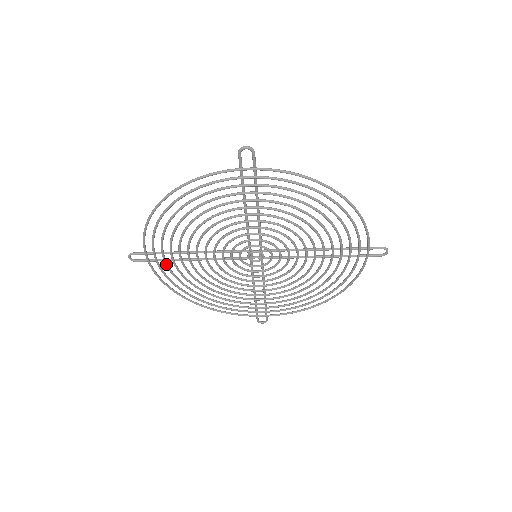
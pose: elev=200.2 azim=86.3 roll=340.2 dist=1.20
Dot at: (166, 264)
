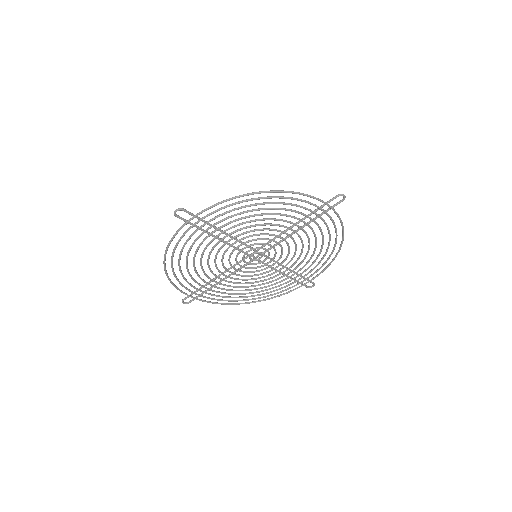
Dot at: occluded
